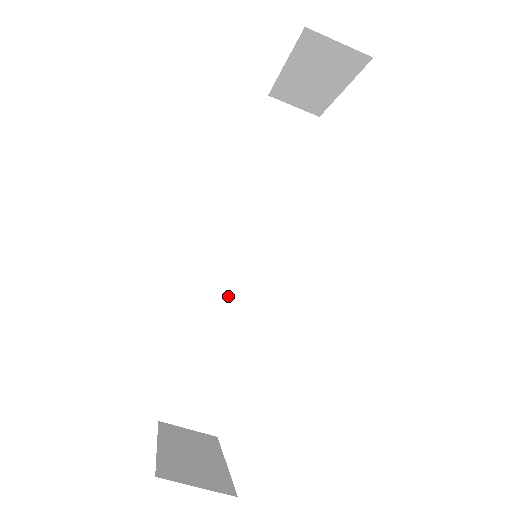
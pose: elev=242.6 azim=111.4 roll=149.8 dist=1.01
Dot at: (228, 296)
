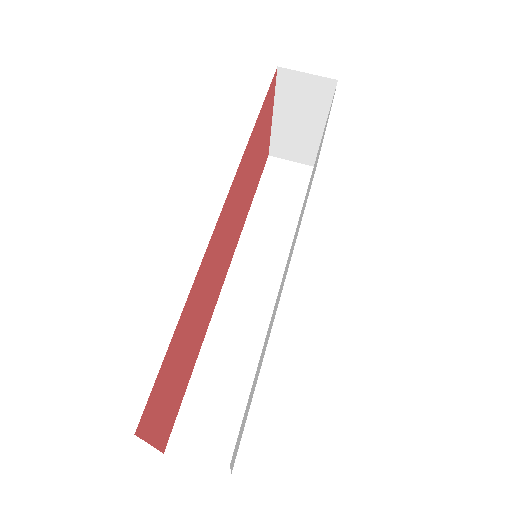
Dot at: (239, 320)
